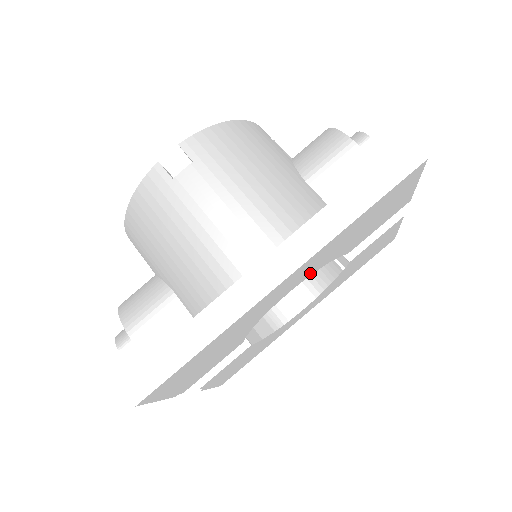
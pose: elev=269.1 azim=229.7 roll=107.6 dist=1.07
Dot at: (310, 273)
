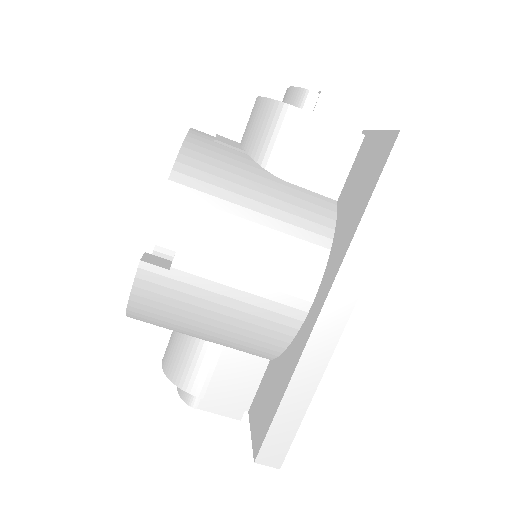
Dot at: occluded
